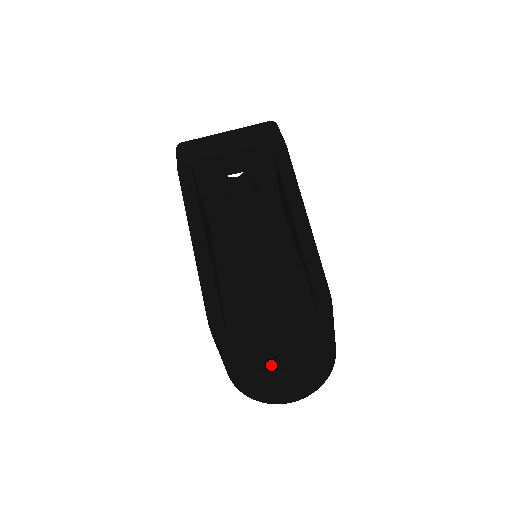
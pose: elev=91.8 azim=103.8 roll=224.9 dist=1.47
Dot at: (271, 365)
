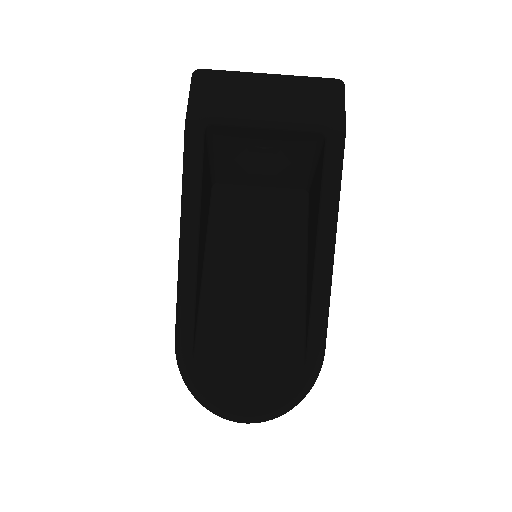
Dot at: (232, 412)
